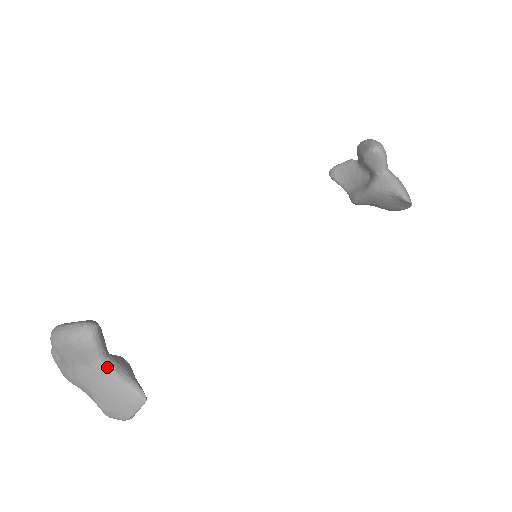
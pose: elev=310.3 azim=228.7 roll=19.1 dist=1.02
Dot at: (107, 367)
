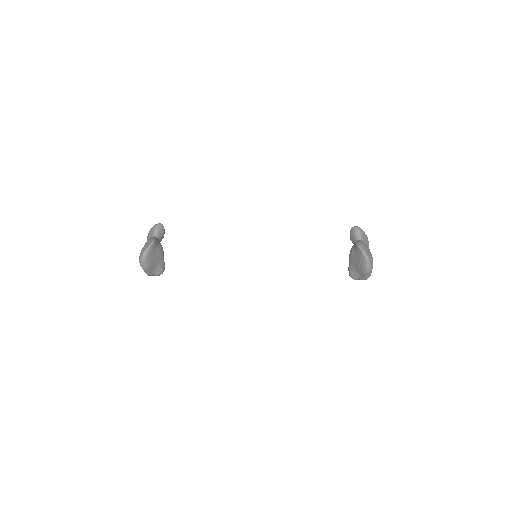
Dot at: occluded
